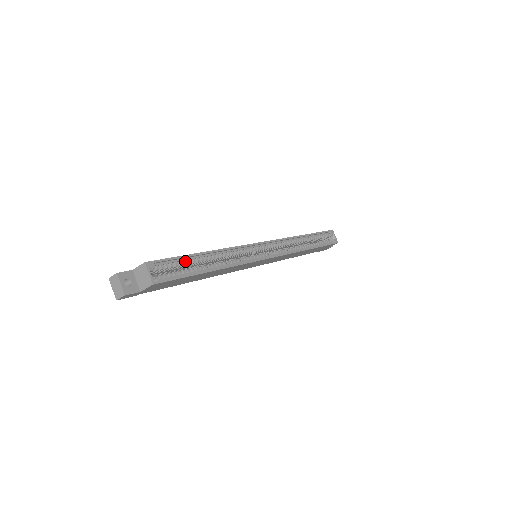
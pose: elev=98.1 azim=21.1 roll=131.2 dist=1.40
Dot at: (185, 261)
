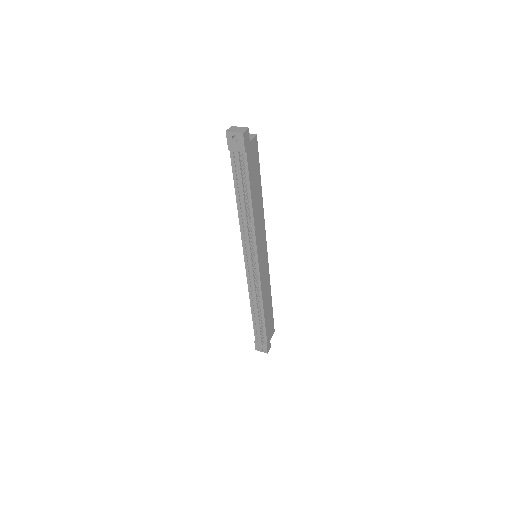
Dot at: occluded
